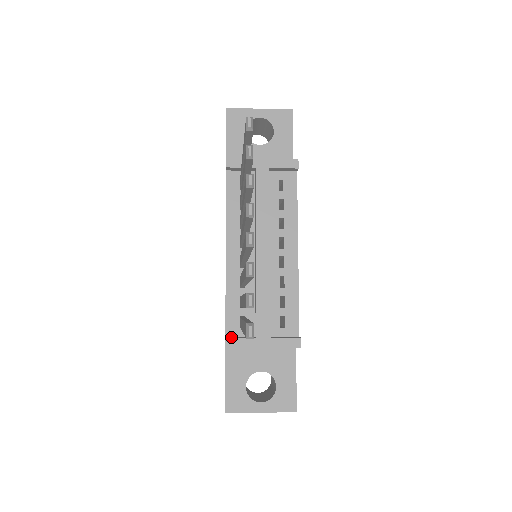
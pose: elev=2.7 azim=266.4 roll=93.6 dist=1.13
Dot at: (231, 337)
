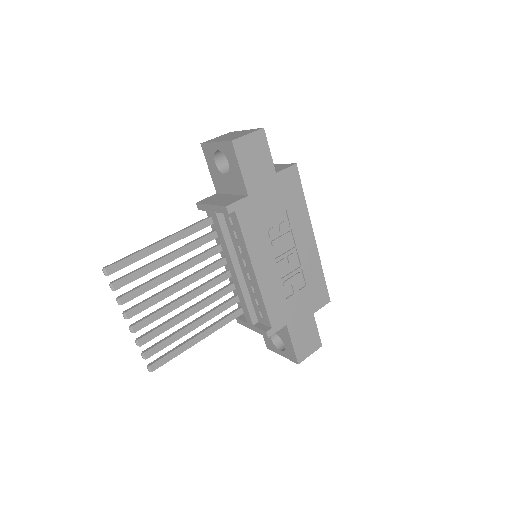
Dot at: (242, 315)
